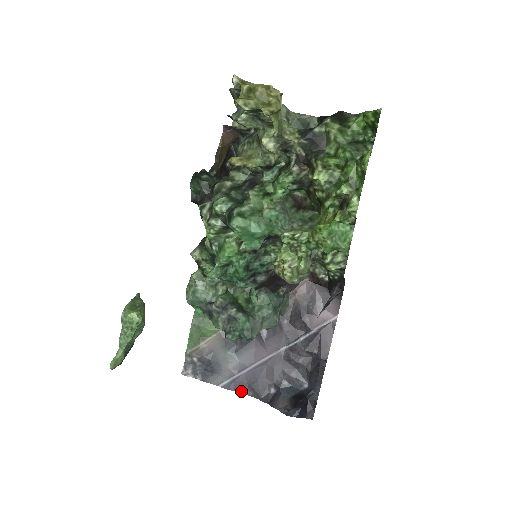
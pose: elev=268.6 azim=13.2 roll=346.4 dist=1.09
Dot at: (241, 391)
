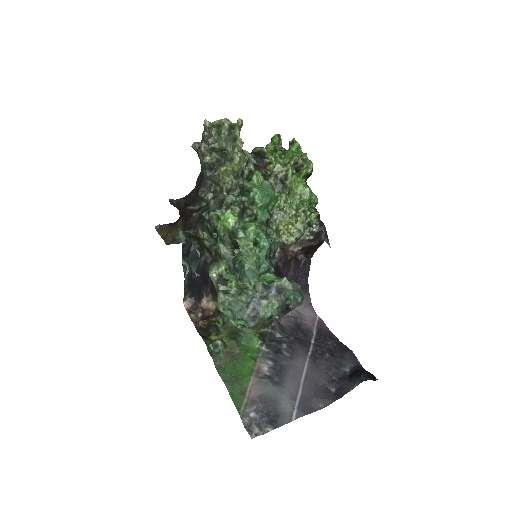
Dot at: (313, 410)
